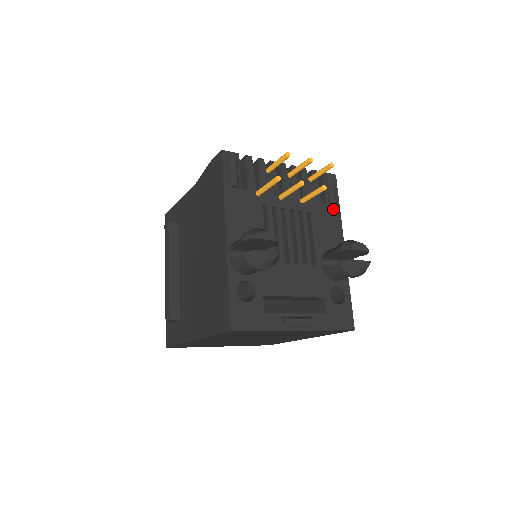
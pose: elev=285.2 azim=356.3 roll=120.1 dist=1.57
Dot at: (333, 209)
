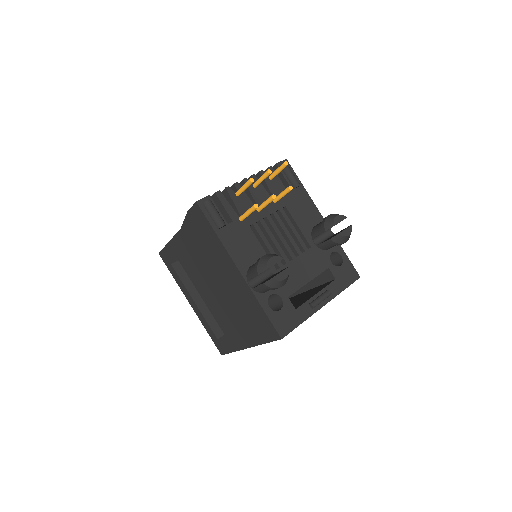
Dot at: (299, 191)
